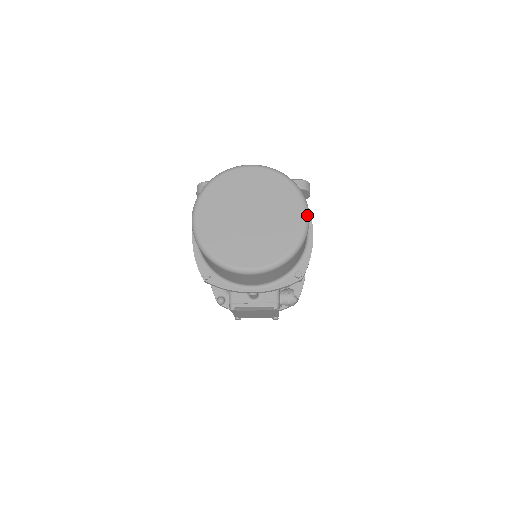
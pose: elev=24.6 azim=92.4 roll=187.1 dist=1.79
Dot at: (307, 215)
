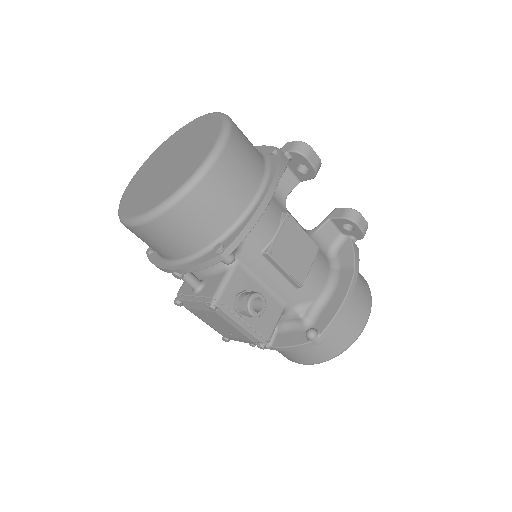
Dot at: (214, 151)
